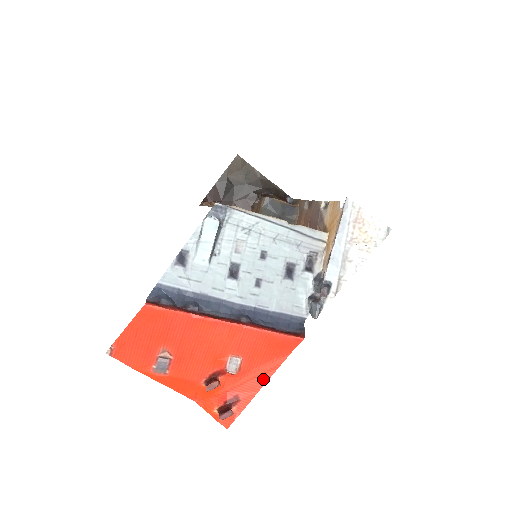
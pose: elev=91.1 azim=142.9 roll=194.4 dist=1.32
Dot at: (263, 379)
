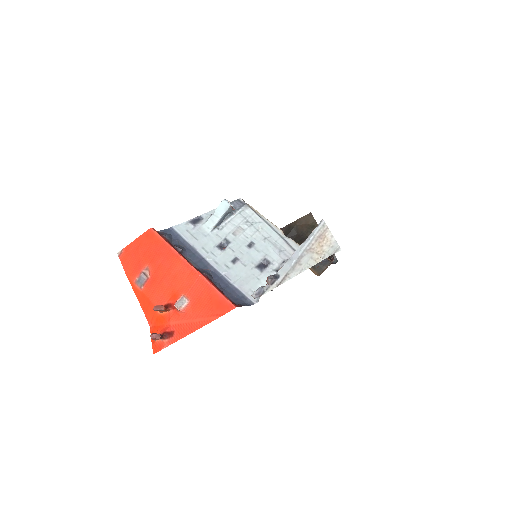
Dot at: (195, 327)
